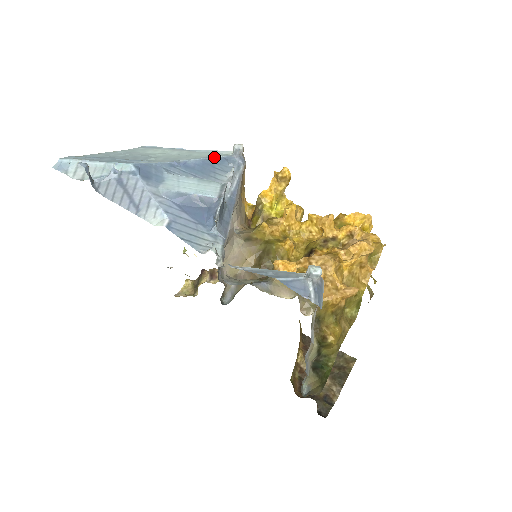
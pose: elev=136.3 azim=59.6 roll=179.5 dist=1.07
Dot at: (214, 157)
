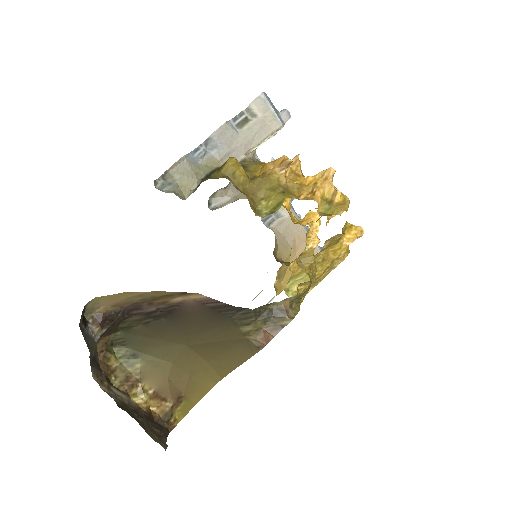
Dot at: occluded
